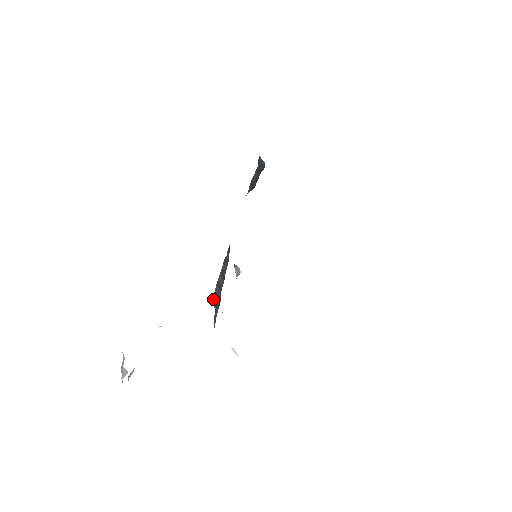
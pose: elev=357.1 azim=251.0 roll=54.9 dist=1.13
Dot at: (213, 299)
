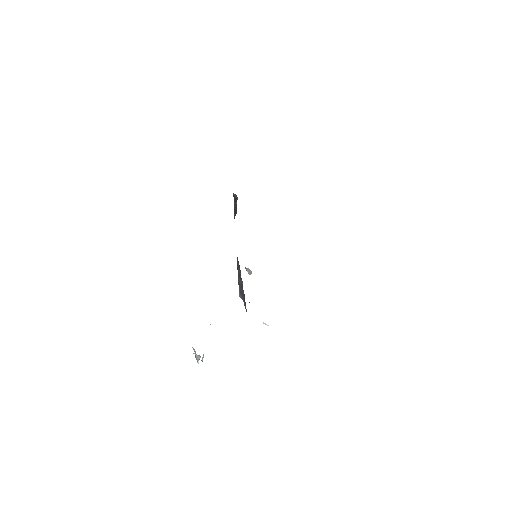
Dot at: (240, 296)
